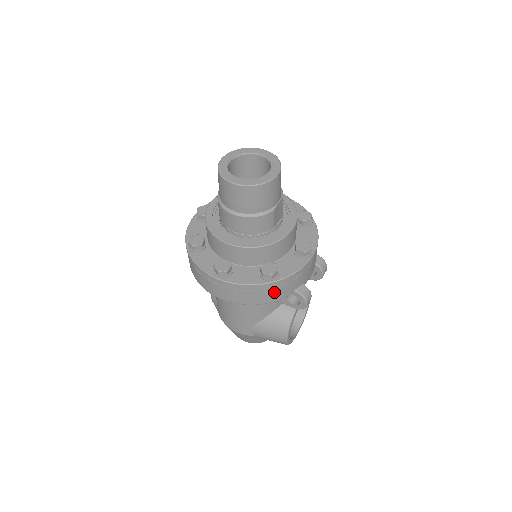
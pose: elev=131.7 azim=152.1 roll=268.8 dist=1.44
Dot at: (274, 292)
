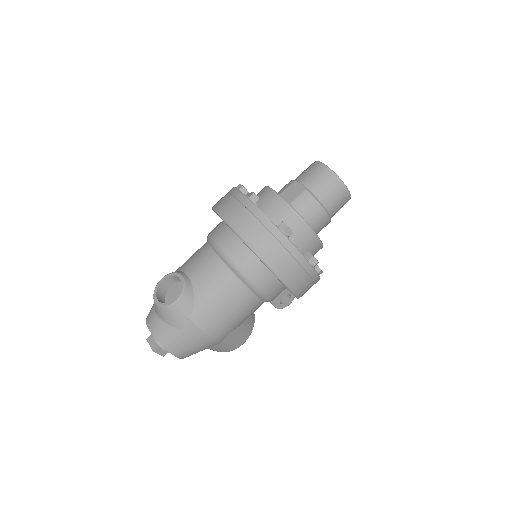
Dot at: occluded
